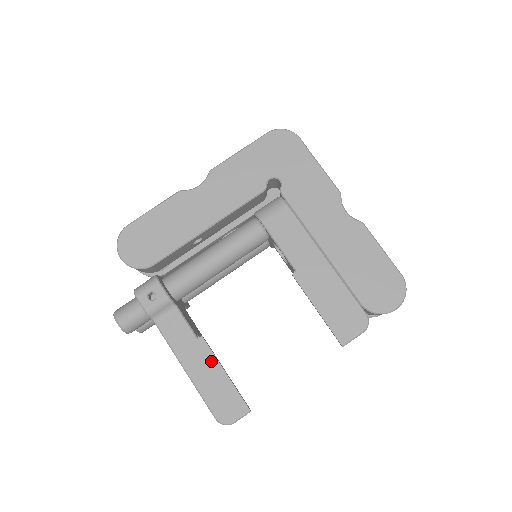
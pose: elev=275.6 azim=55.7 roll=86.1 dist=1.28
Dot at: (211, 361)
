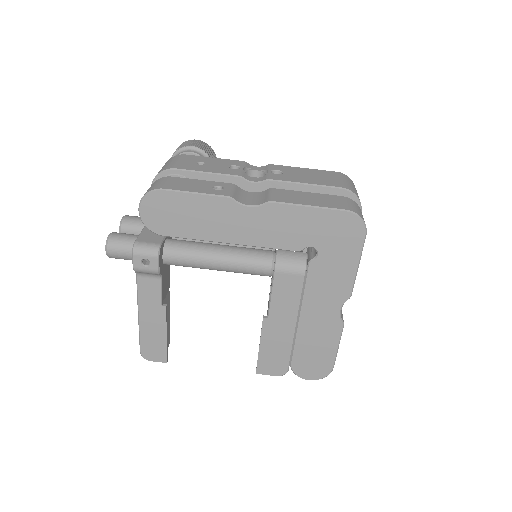
Dot at: (161, 323)
